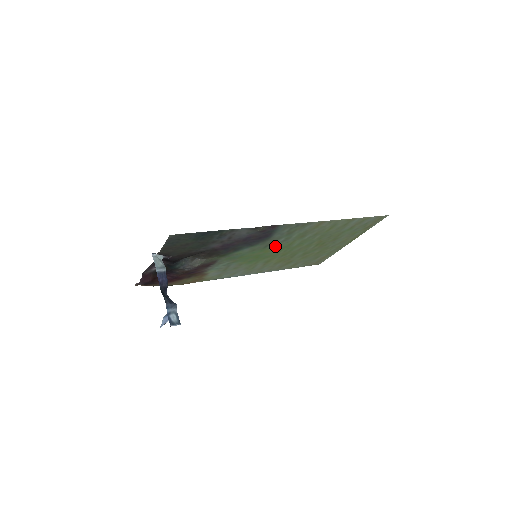
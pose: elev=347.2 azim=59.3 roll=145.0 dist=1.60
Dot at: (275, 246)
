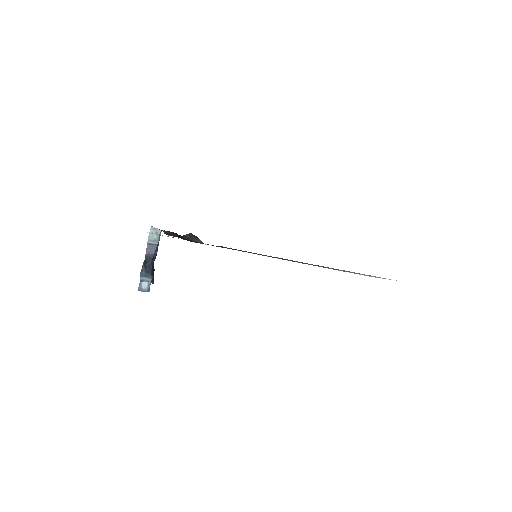
Dot at: occluded
